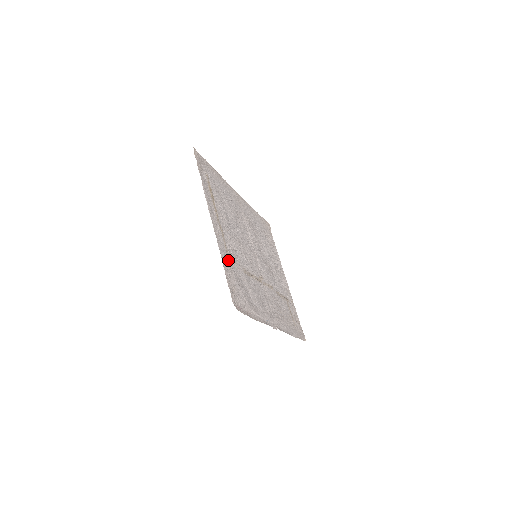
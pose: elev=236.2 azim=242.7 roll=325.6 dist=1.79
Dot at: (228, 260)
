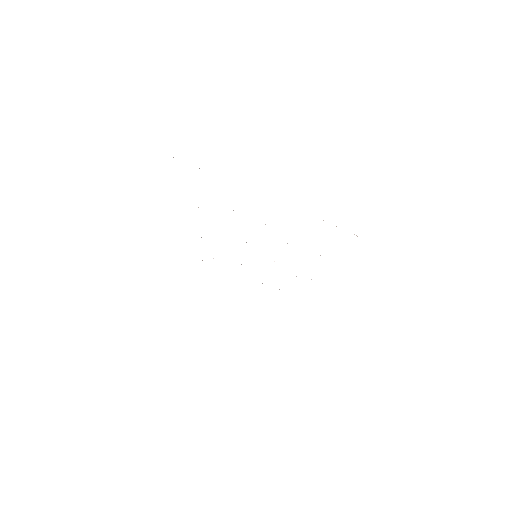
Dot at: occluded
